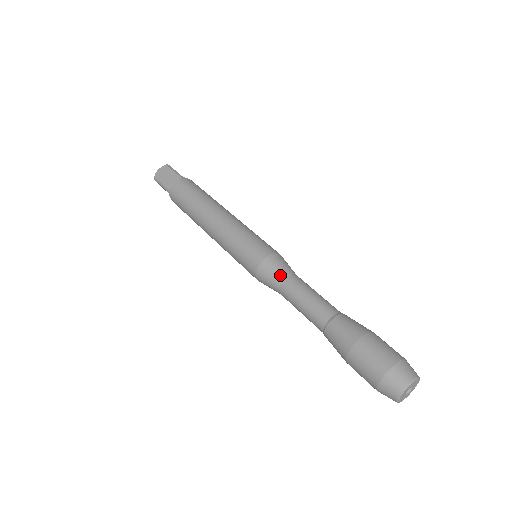
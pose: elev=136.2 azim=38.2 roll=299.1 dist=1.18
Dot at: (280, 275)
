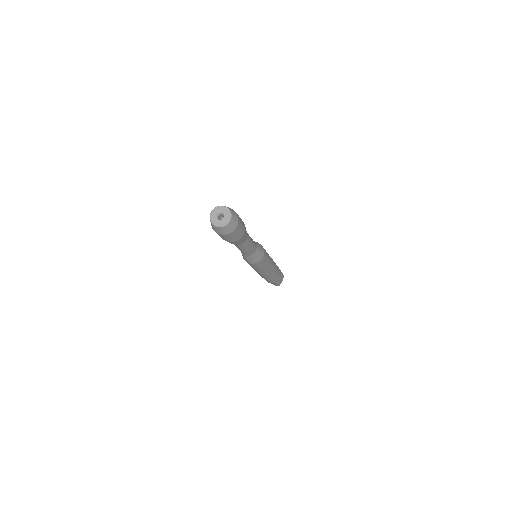
Dot at: occluded
